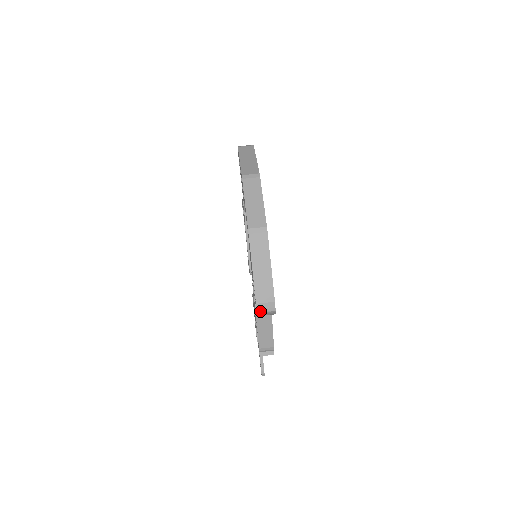
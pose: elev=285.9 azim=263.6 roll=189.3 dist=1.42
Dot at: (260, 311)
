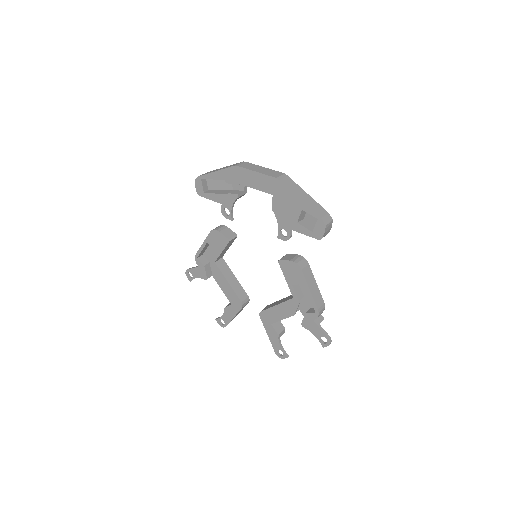
Dot at: (326, 224)
